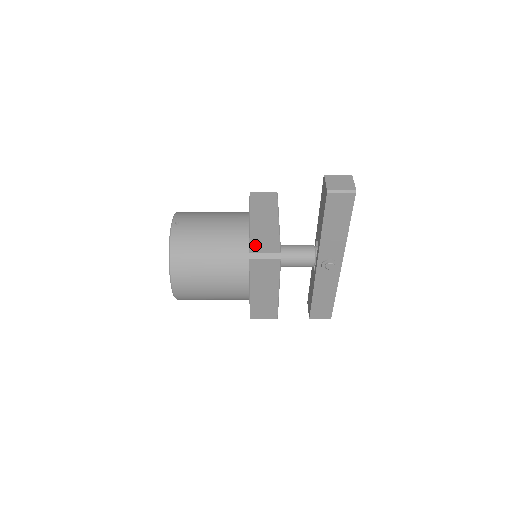
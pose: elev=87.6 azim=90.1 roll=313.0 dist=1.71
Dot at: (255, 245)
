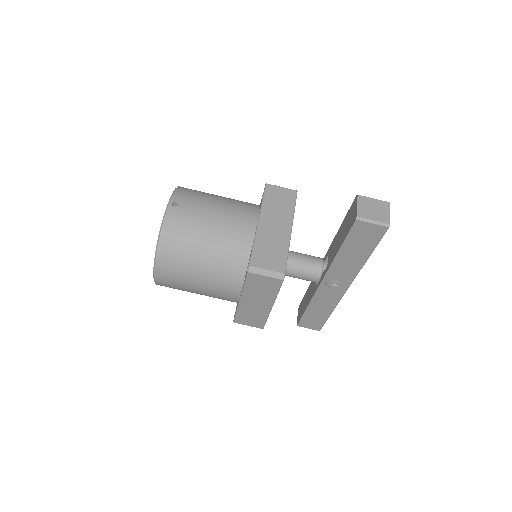
Dot at: (258, 256)
